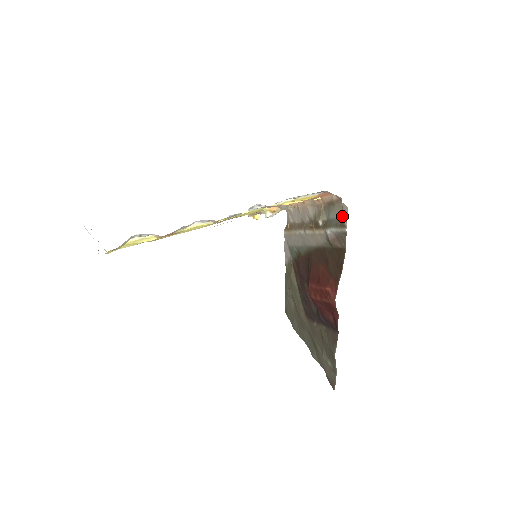
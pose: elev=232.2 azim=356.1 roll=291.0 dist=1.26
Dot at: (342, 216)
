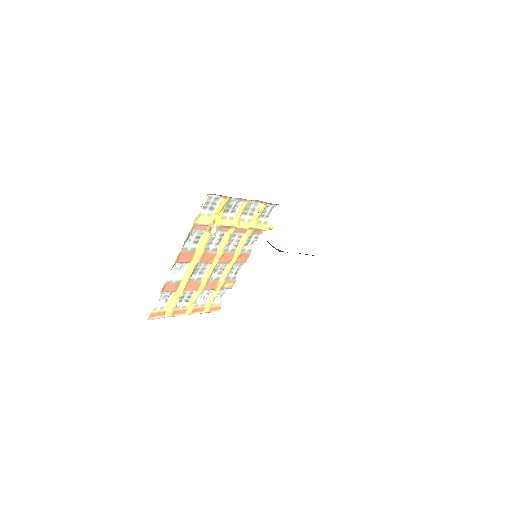
Dot at: occluded
